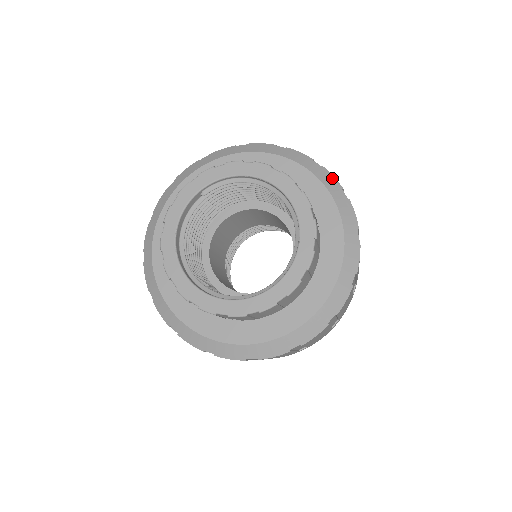
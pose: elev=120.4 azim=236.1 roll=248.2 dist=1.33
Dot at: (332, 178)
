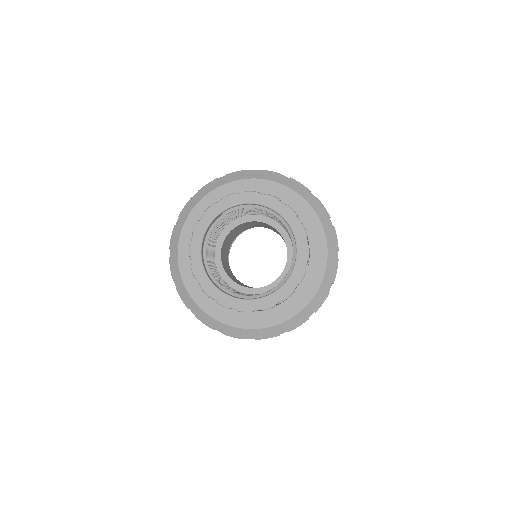
Dot at: (323, 208)
